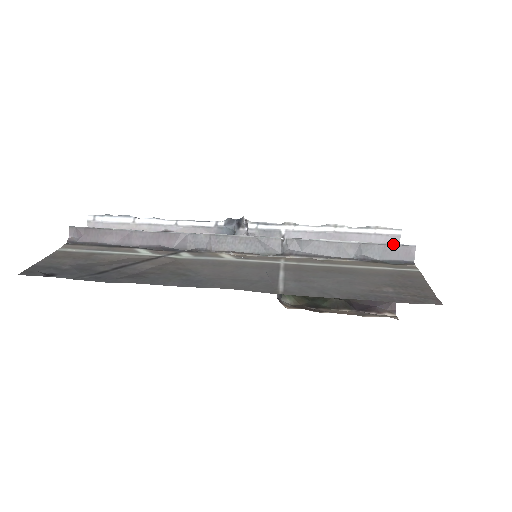
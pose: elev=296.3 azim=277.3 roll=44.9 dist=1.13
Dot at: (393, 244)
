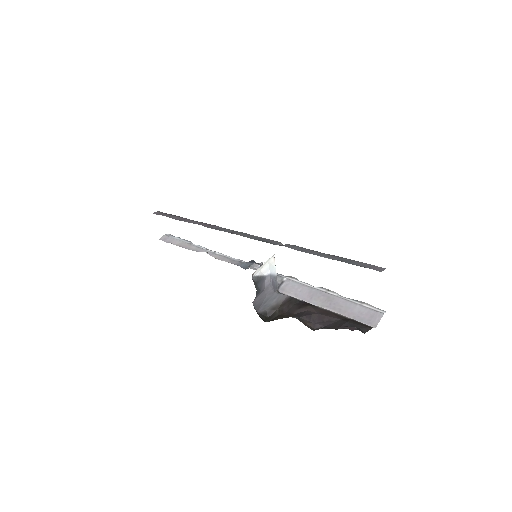
Dot at: (367, 264)
